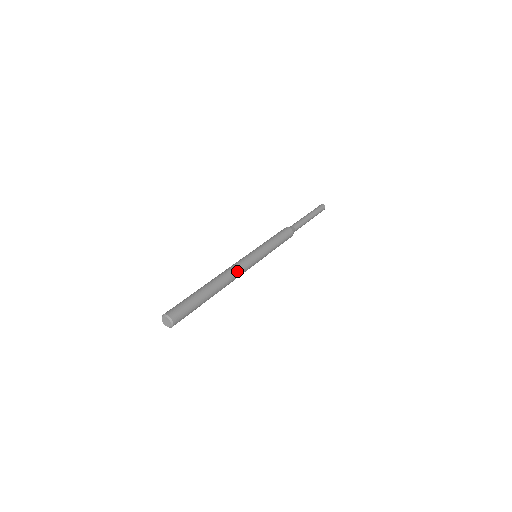
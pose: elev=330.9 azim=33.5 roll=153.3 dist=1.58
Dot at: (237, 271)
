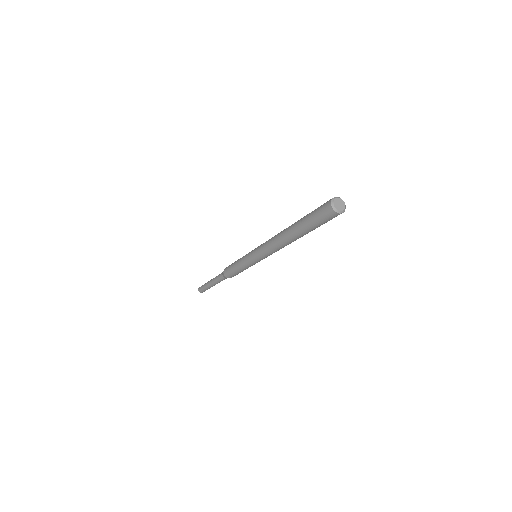
Dot at: occluded
